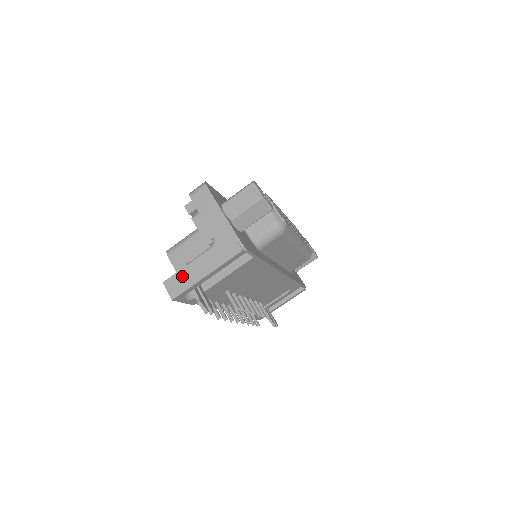
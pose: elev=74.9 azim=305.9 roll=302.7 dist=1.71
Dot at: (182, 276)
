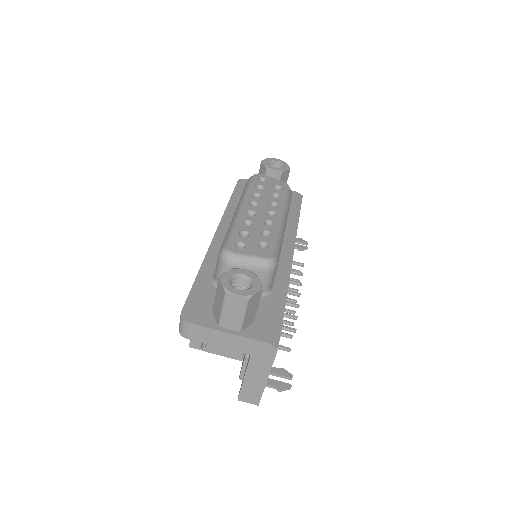
Dot at: (248, 389)
